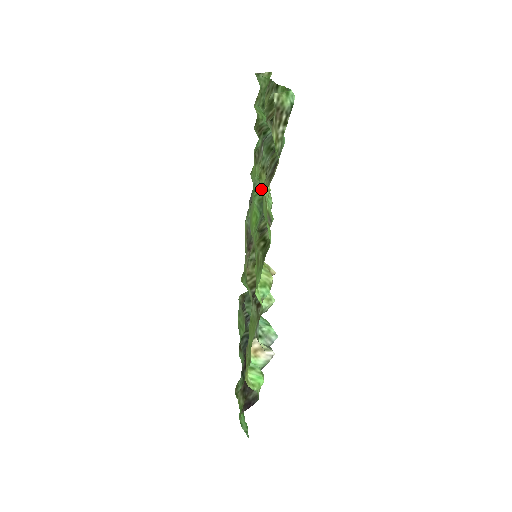
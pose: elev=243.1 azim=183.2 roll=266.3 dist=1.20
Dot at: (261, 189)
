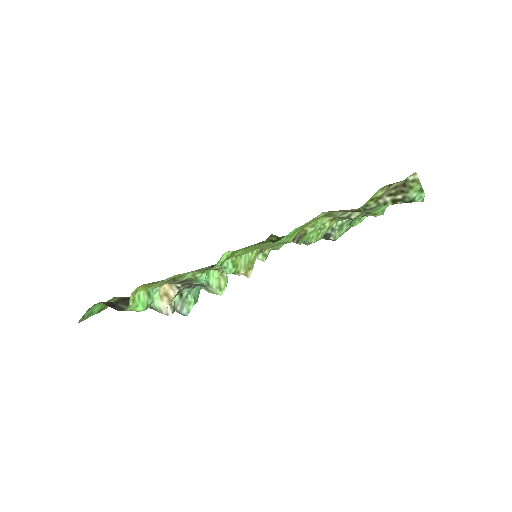
Dot at: occluded
